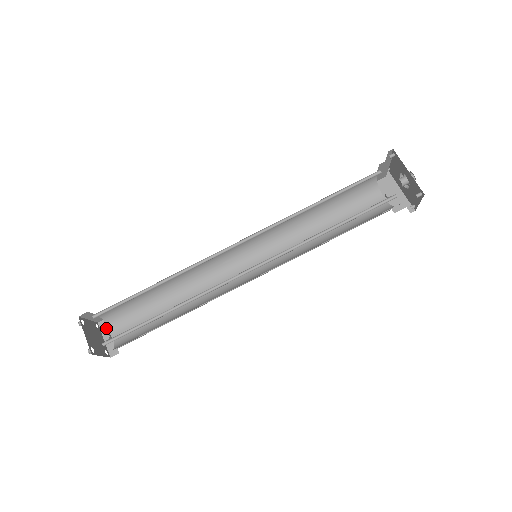
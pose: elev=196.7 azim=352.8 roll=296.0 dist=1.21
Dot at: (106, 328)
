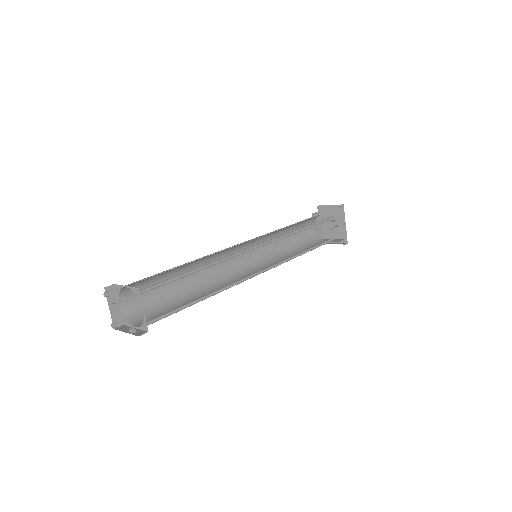
Dot at: (113, 295)
